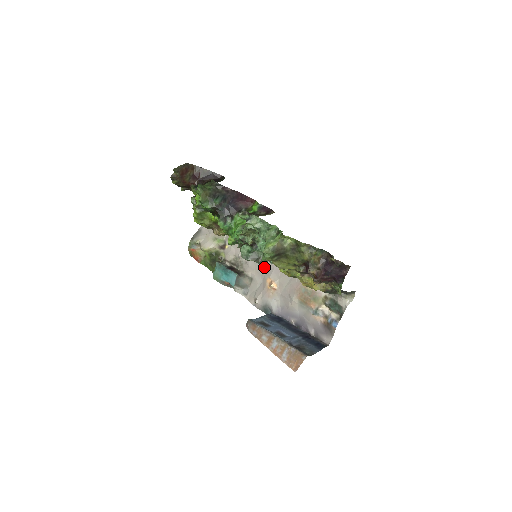
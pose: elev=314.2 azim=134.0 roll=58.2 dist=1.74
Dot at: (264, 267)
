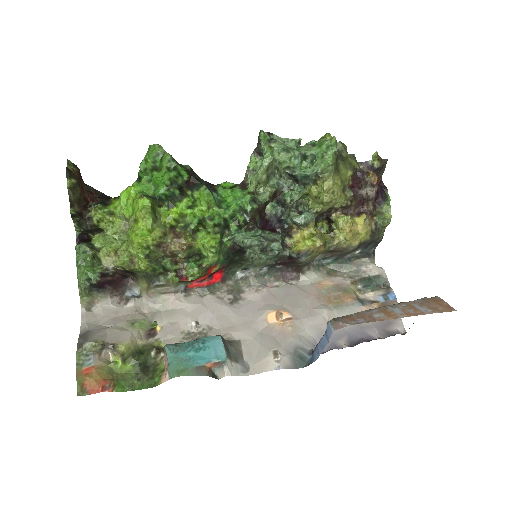
Dot at: (247, 310)
